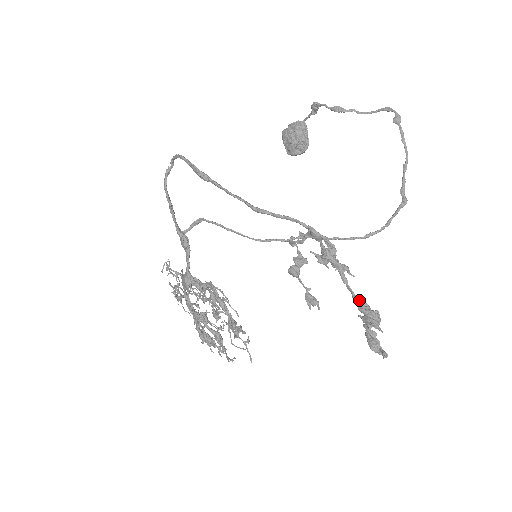
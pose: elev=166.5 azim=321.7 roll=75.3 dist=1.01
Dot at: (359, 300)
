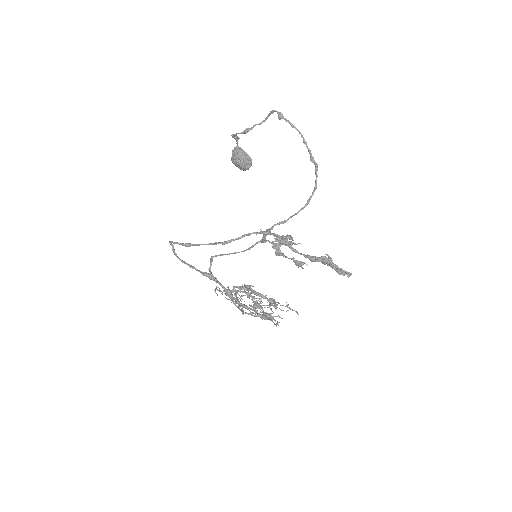
Dot at: (308, 257)
